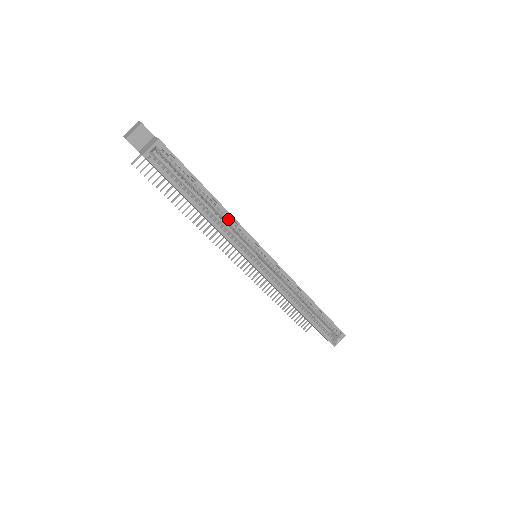
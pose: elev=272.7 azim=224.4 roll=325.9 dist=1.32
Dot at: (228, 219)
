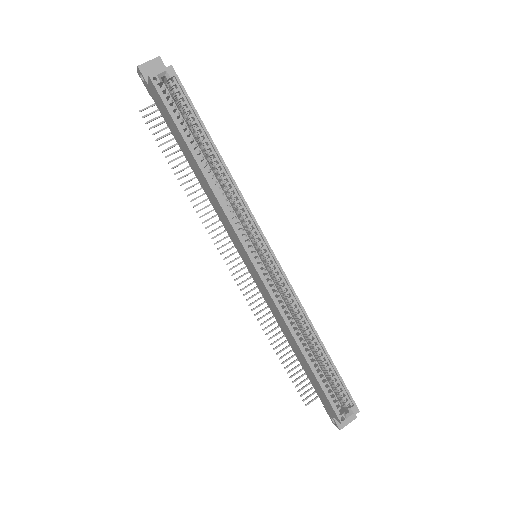
Dot at: (230, 188)
